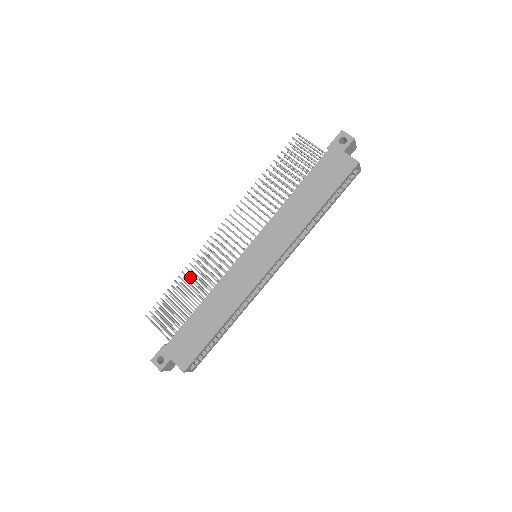
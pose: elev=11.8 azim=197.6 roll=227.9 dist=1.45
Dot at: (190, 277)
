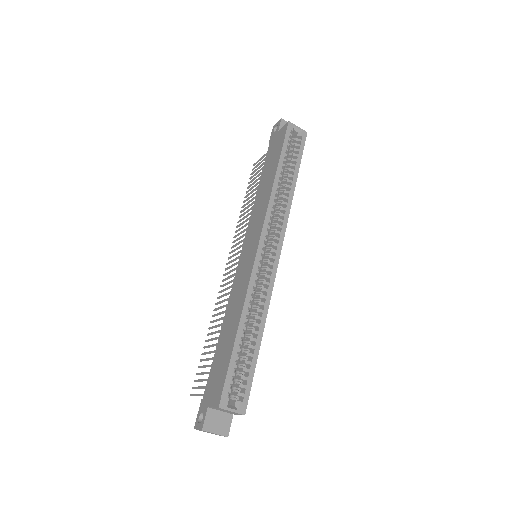
Dot at: occluded
